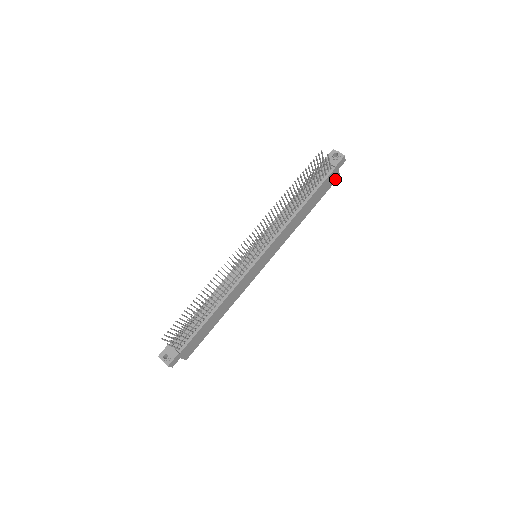
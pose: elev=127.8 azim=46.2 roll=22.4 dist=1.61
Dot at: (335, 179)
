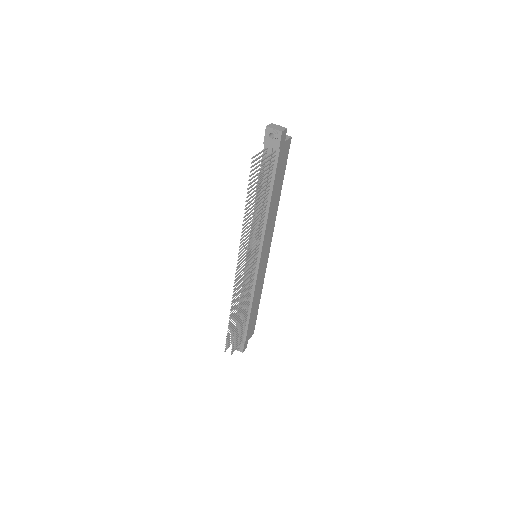
Dot at: (288, 146)
